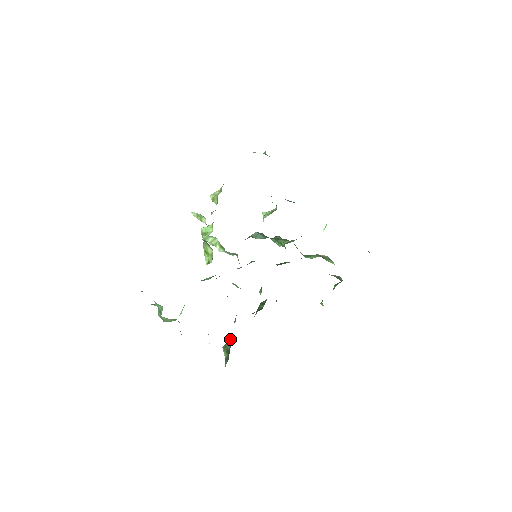
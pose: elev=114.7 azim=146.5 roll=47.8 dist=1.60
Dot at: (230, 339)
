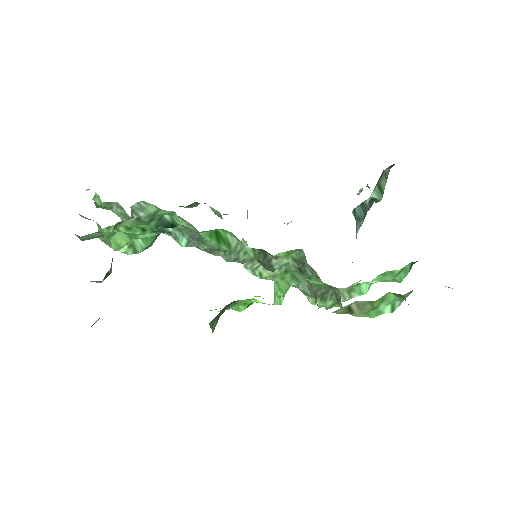
Dot at: occluded
